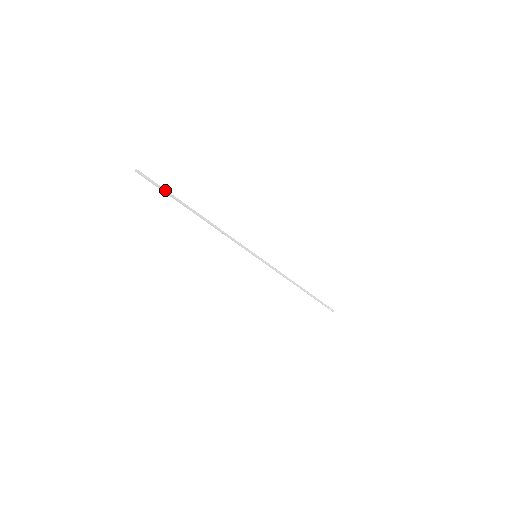
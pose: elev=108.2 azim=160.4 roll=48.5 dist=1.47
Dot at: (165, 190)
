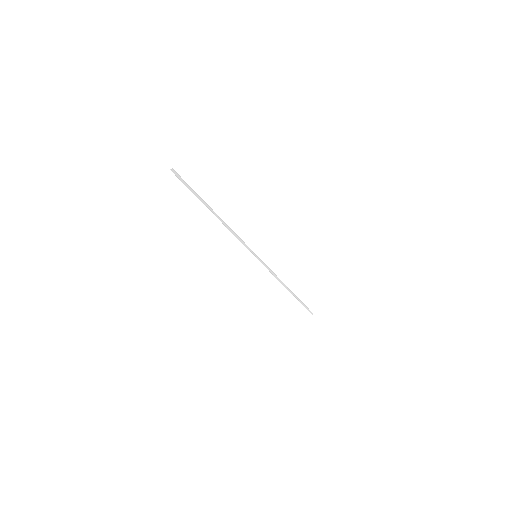
Dot at: (192, 189)
